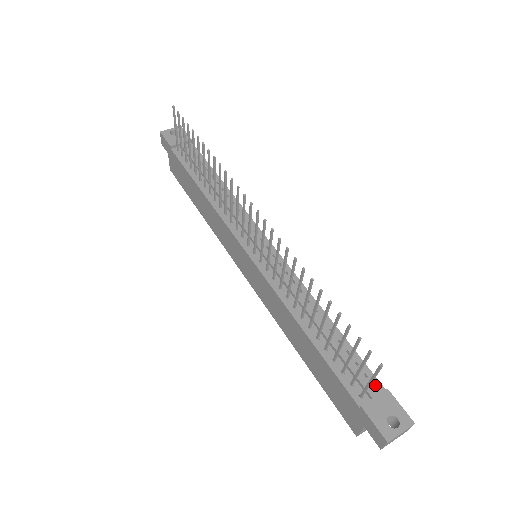
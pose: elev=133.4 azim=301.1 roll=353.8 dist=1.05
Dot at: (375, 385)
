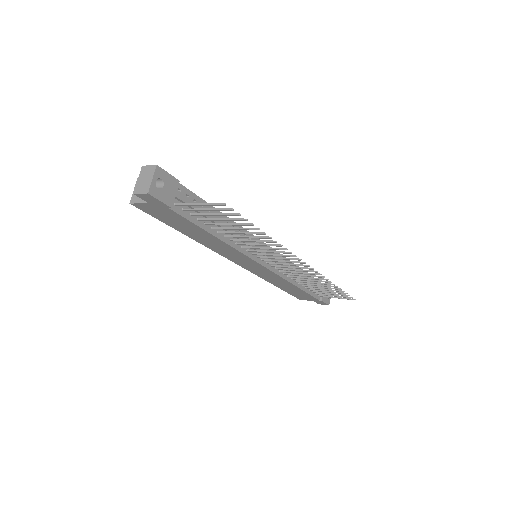
Dot at: occluded
